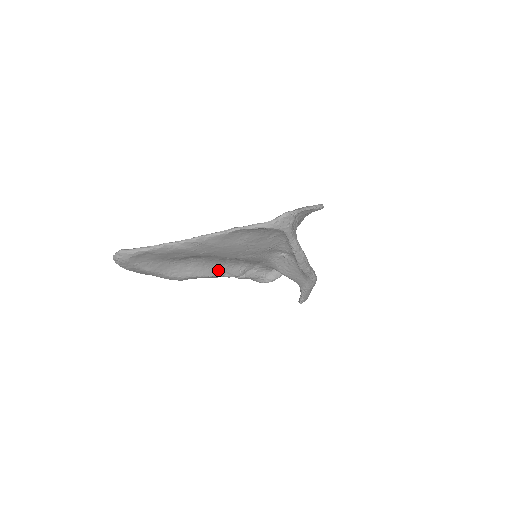
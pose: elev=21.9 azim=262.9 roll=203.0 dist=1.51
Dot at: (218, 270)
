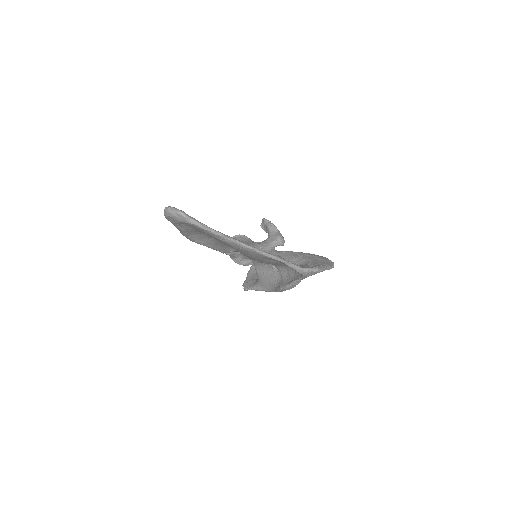
Dot at: (221, 246)
